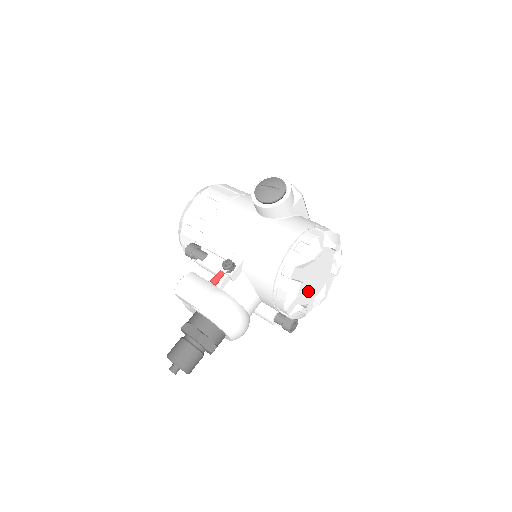
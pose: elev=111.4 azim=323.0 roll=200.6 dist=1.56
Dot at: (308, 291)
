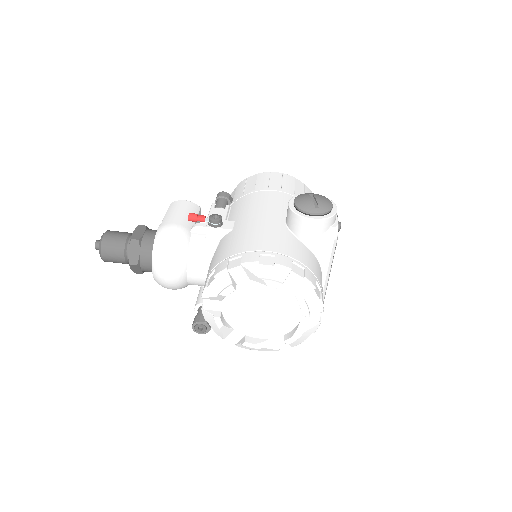
Dot at: (243, 316)
